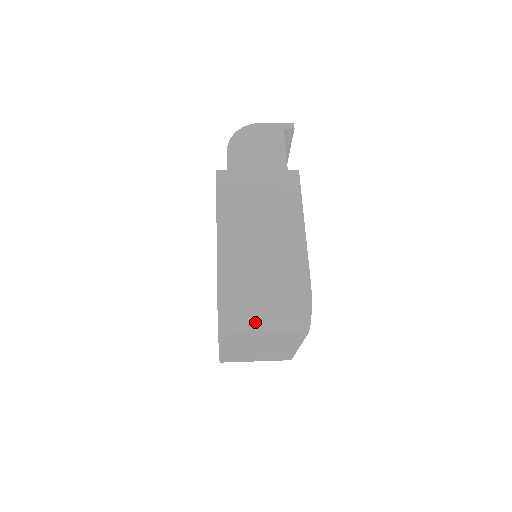
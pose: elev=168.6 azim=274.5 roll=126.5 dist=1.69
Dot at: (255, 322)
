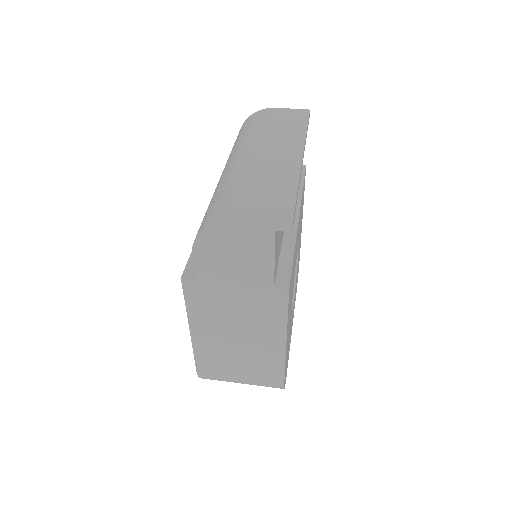
Dot at: occluded
